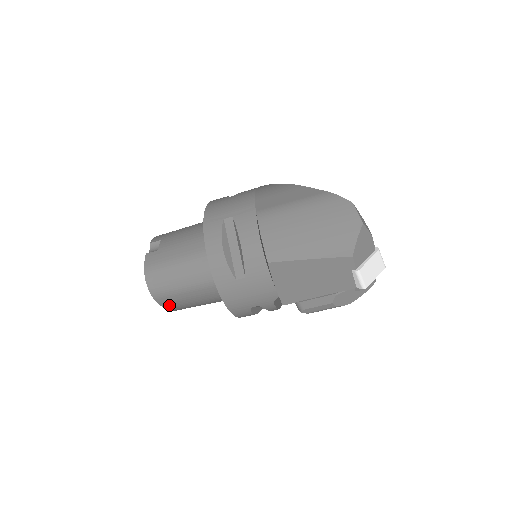
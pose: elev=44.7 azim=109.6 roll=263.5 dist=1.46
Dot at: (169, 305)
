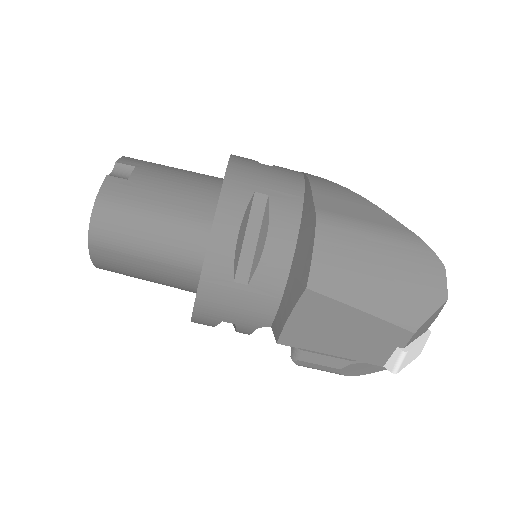
Dot at: (102, 261)
